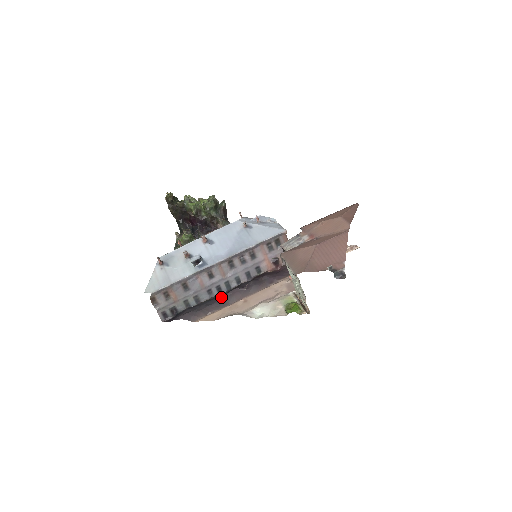
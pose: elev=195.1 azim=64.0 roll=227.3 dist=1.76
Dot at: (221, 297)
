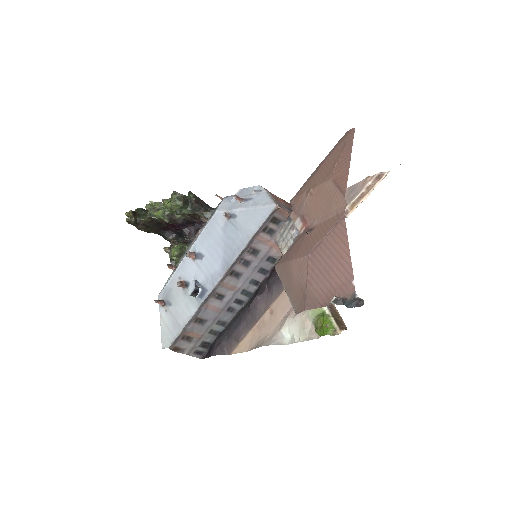
Dot at: (245, 312)
